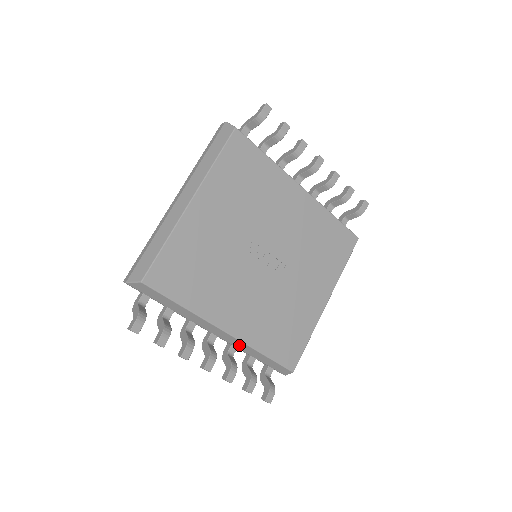
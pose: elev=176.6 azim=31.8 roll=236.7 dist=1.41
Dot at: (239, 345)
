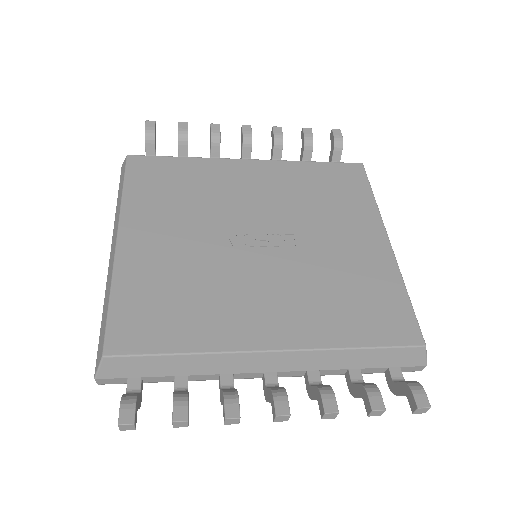
Dot at: (314, 361)
